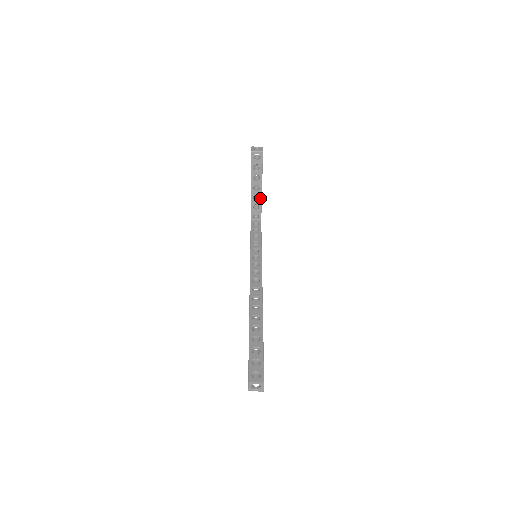
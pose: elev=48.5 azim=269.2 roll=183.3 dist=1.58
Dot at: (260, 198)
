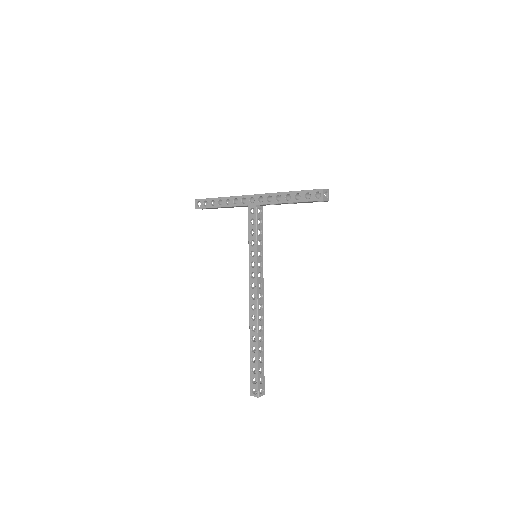
Dot at: occluded
